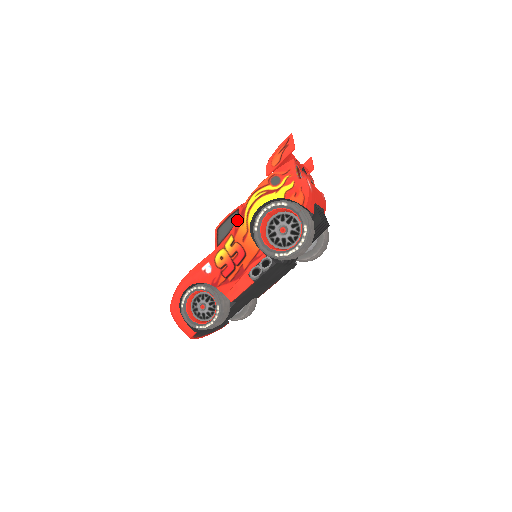
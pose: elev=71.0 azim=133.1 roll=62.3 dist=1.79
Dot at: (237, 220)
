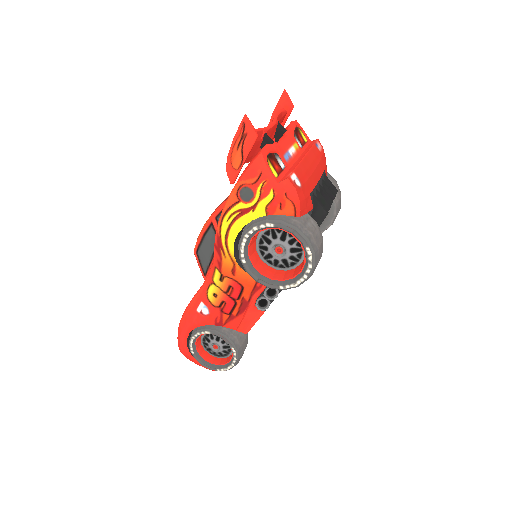
Dot at: (215, 251)
